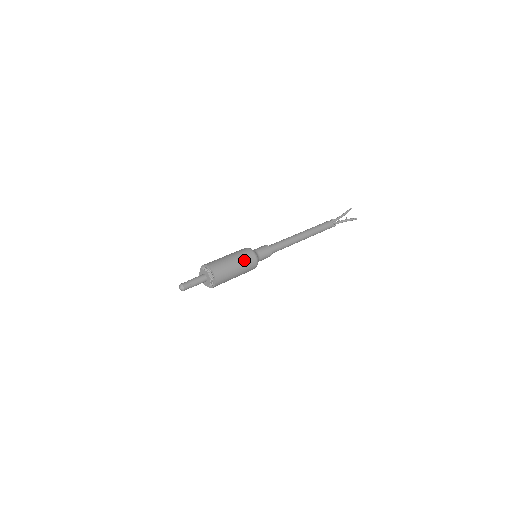
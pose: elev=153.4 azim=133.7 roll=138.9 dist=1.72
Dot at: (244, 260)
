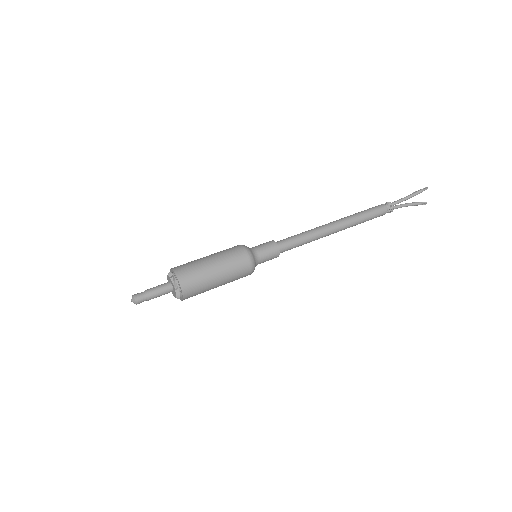
Dot at: (233, 274)
